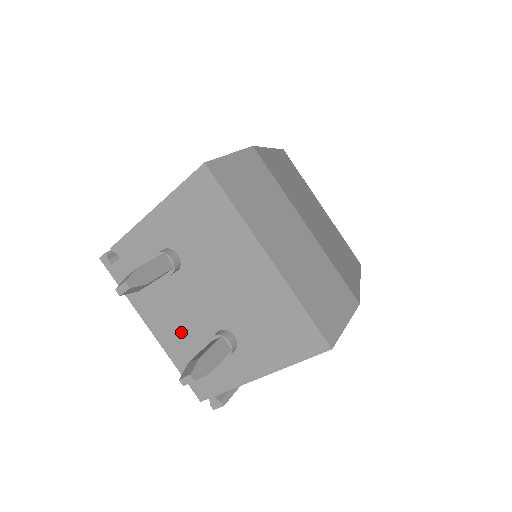
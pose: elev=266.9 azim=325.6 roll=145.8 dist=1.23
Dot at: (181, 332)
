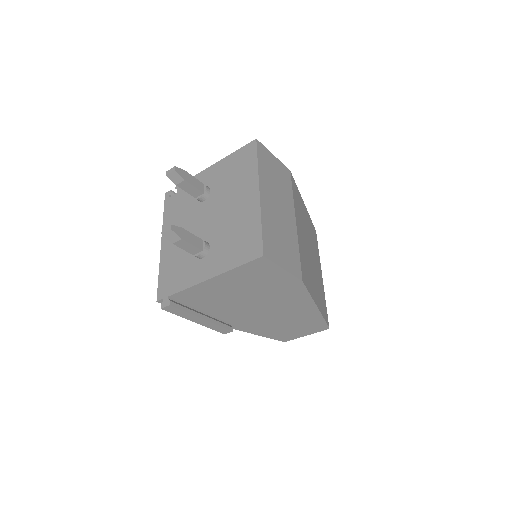
Dot at: occluded
